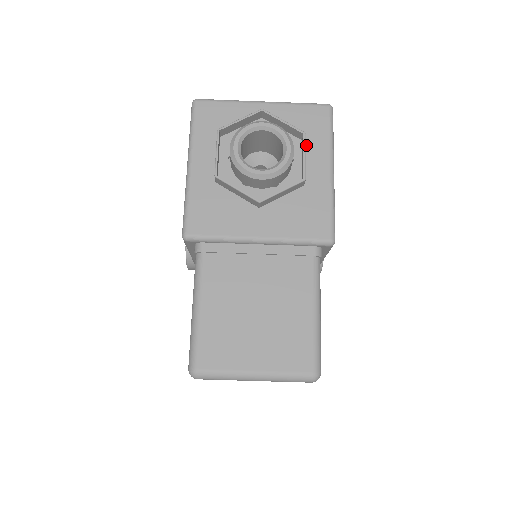
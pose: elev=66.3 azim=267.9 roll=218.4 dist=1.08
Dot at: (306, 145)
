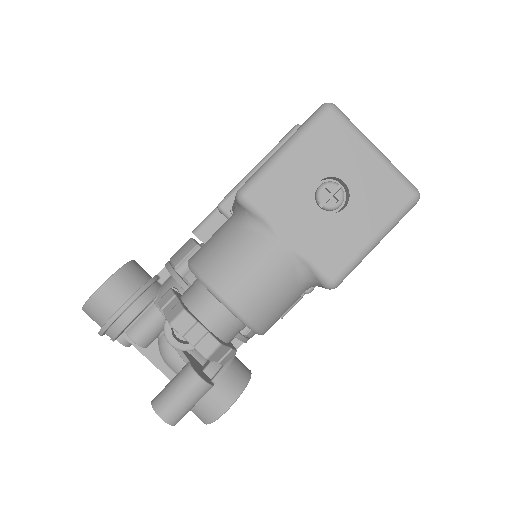
Dot at: occluded
